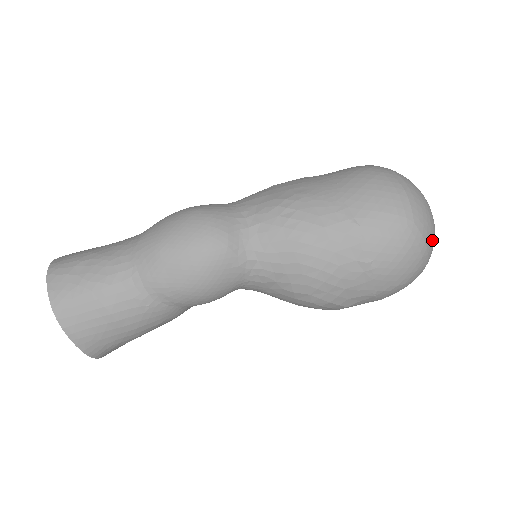
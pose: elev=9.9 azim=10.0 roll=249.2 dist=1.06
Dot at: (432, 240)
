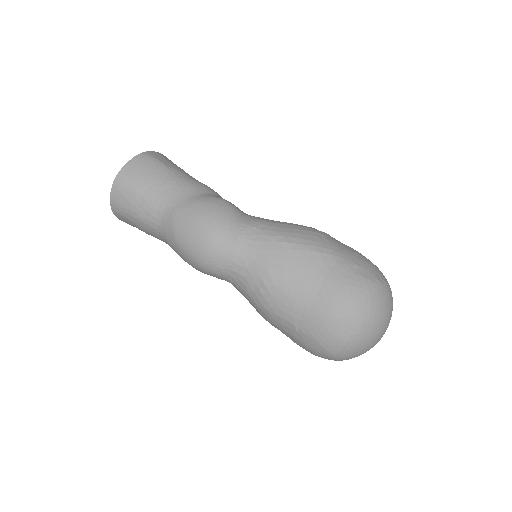
Dot at: occluded
